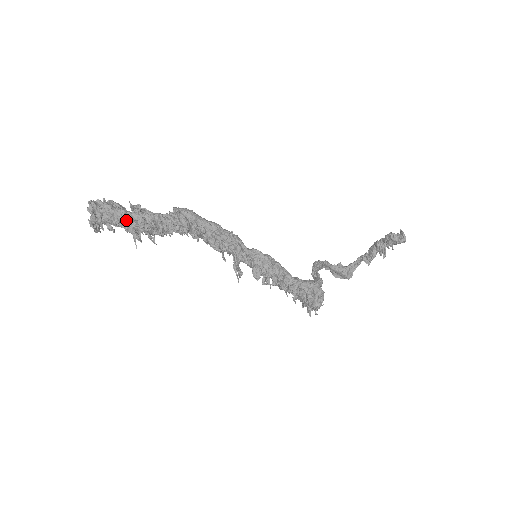
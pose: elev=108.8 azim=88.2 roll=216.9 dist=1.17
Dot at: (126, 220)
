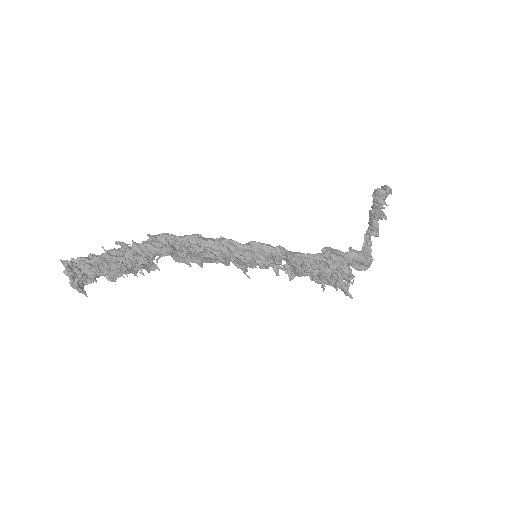
Dot at: (104, 260)
